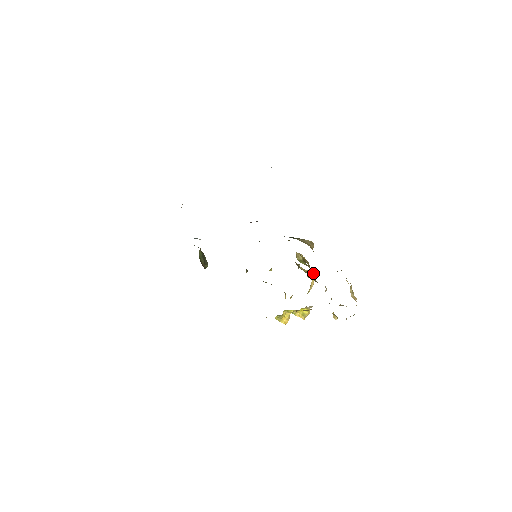
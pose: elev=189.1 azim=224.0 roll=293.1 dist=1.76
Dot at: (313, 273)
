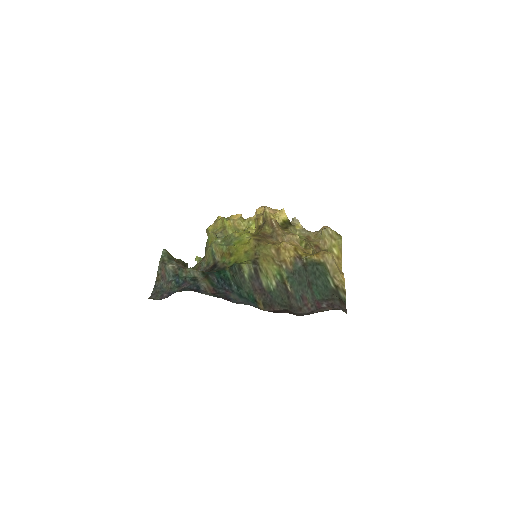
Dot at: (284, 214)
